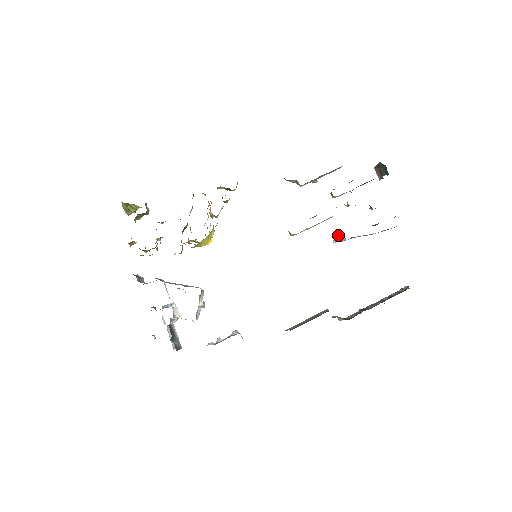
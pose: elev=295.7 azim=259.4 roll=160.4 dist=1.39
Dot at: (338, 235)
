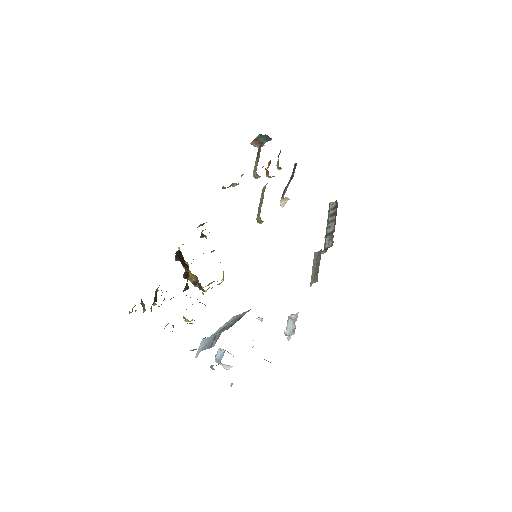
Dot at: (282, 201)
